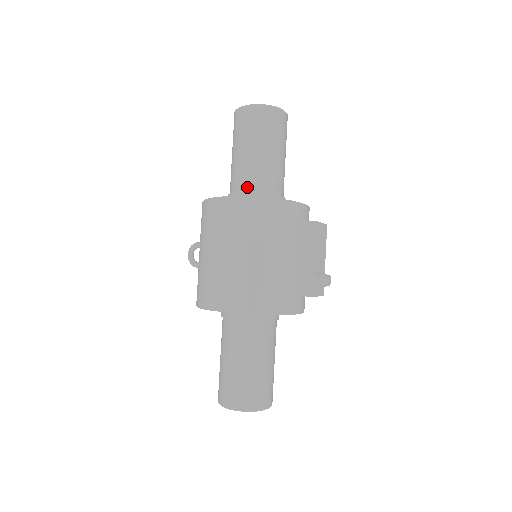
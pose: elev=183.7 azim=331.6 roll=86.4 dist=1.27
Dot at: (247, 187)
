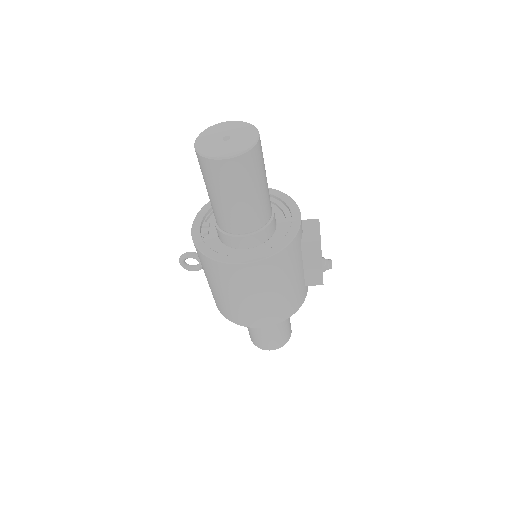
Dot at: (246, 231)
